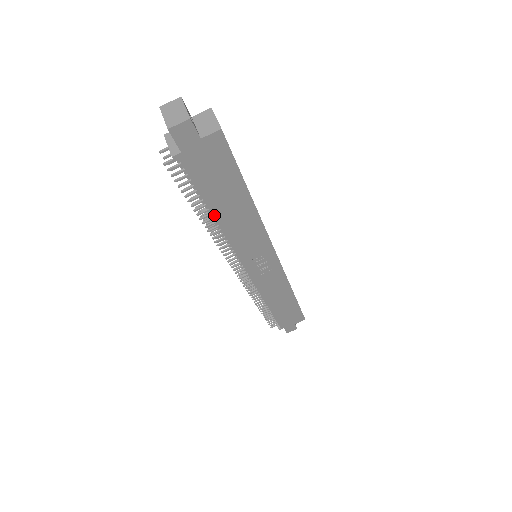
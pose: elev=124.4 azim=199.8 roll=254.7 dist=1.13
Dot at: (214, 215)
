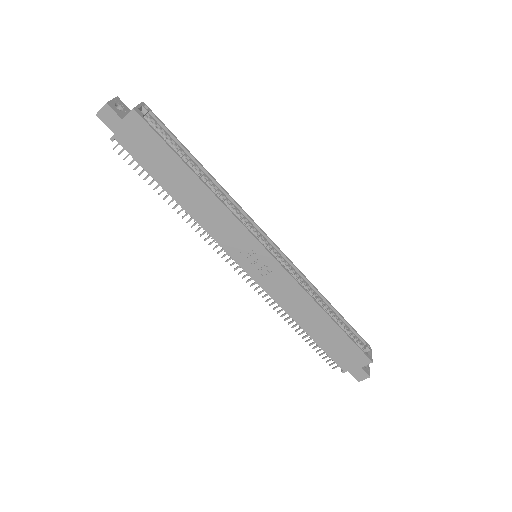
Dot at: (173, 197)
